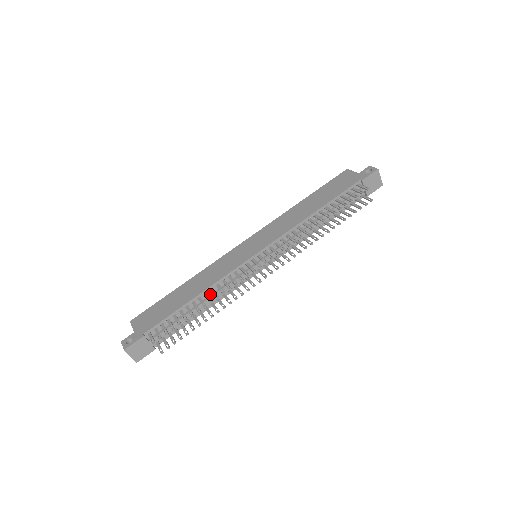
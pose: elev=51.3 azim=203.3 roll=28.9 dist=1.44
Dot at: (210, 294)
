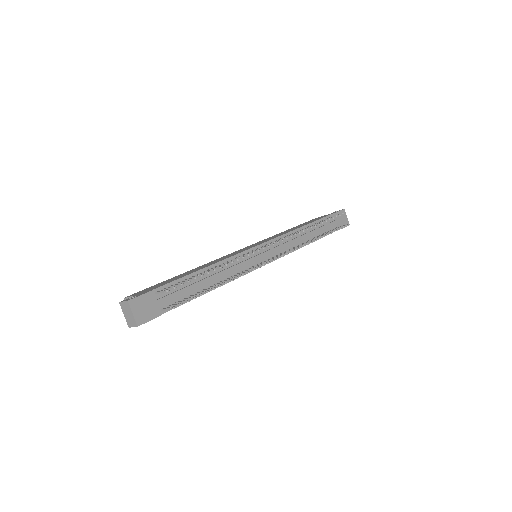
Dot at: (219, 271)
